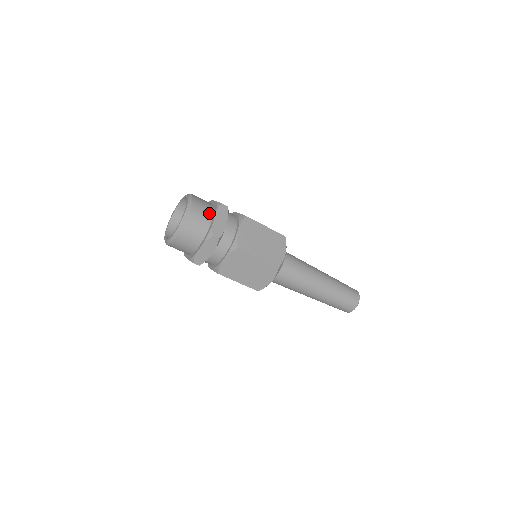
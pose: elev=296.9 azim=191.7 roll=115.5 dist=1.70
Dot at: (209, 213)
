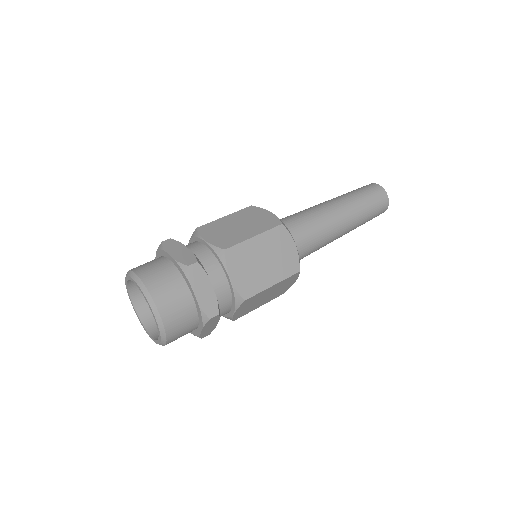
Dot at: (182, 291)
